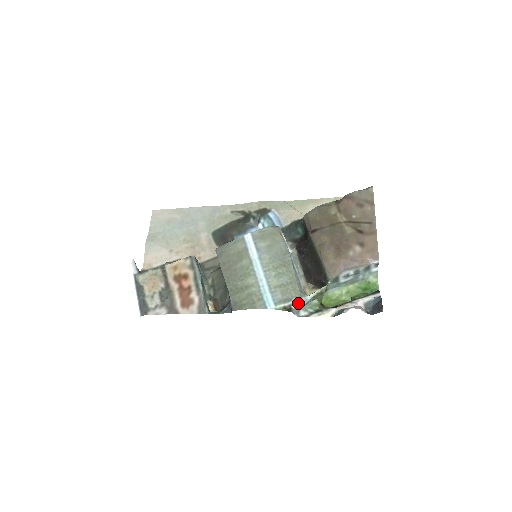
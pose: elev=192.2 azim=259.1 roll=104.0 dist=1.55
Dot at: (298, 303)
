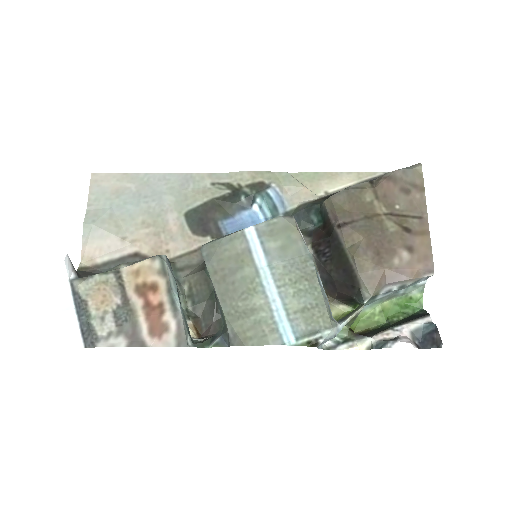
Dot at: (328, 336)
